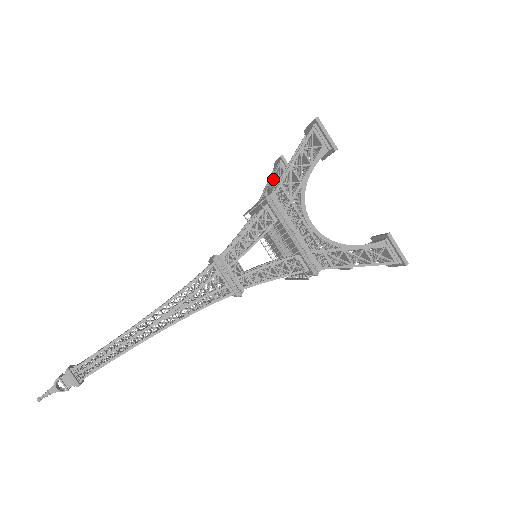
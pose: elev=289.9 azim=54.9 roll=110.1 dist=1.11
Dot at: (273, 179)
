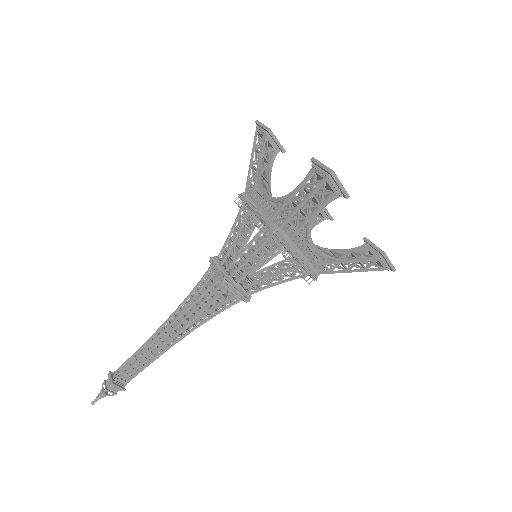
Dot at: (261, 157)
